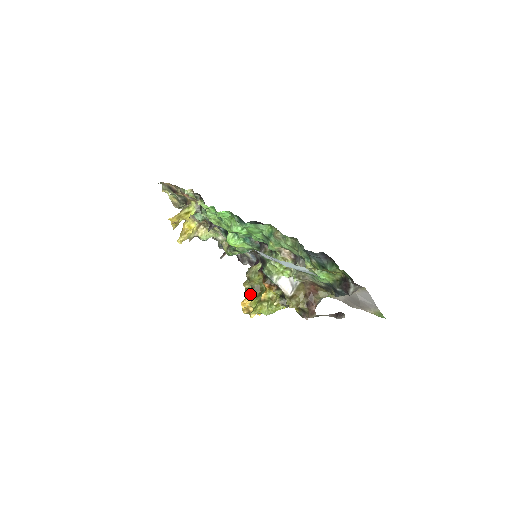
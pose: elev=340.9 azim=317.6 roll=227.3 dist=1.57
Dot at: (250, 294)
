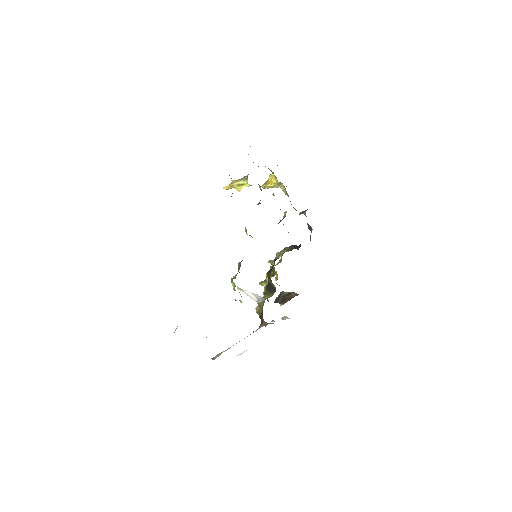
Dot at: (270, 268)
